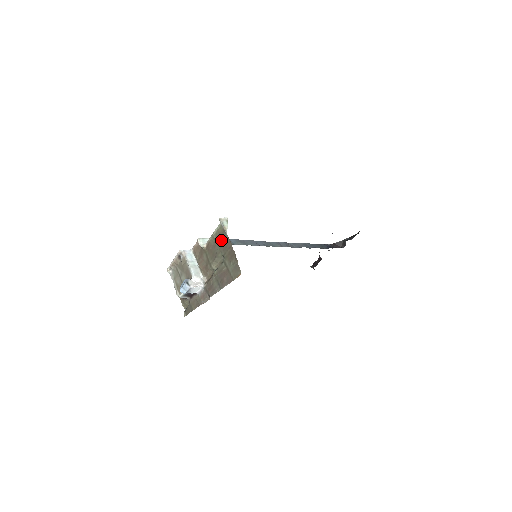
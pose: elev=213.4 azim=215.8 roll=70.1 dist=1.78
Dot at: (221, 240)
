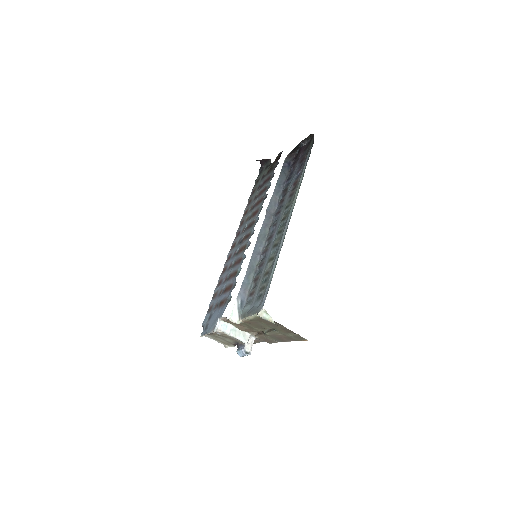
Dot at: (265, 322)
